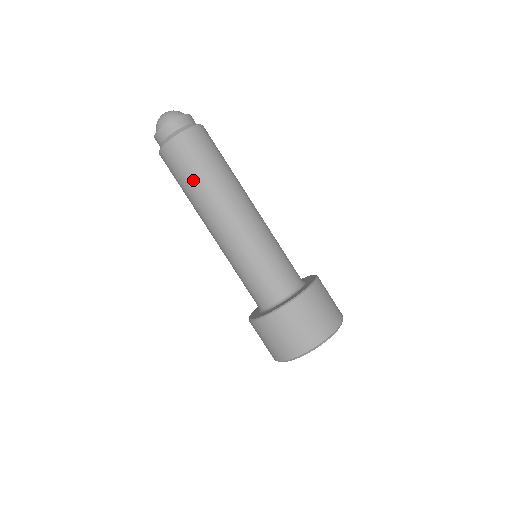
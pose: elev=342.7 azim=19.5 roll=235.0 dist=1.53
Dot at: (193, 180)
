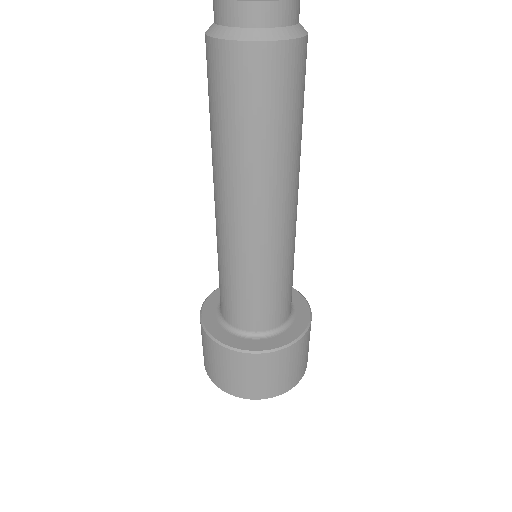
Dot at: (210, 120)
